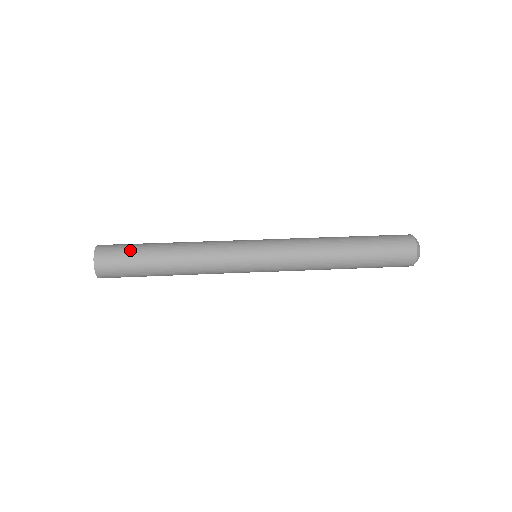
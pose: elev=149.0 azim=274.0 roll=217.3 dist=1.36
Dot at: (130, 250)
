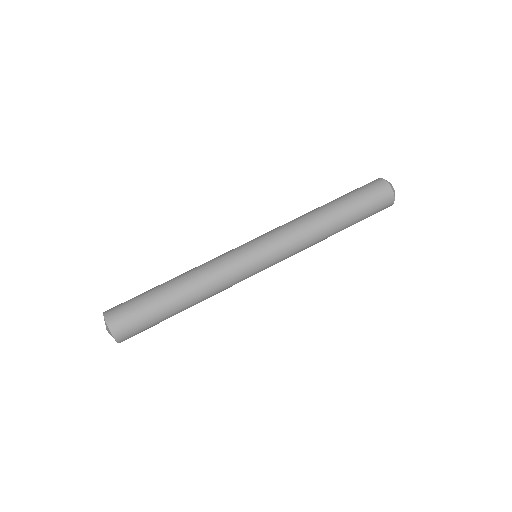
Dot at: (149, 322)
